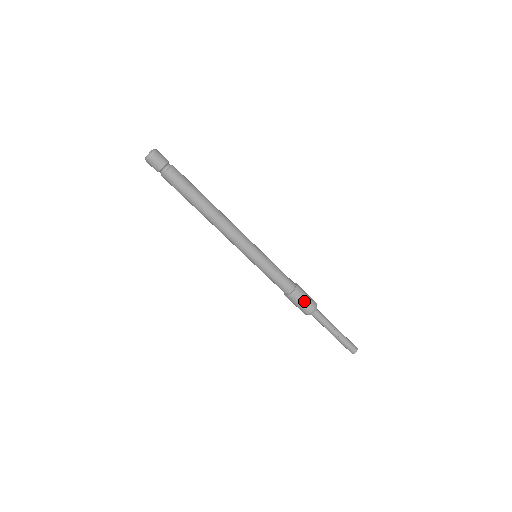
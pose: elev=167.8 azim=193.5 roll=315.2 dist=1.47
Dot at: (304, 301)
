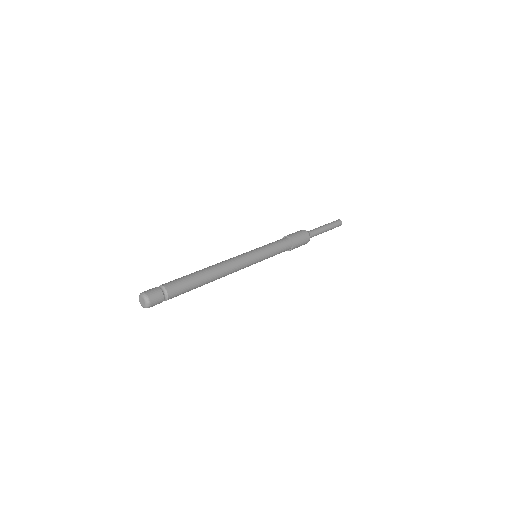
Dot at: (302, 244)
